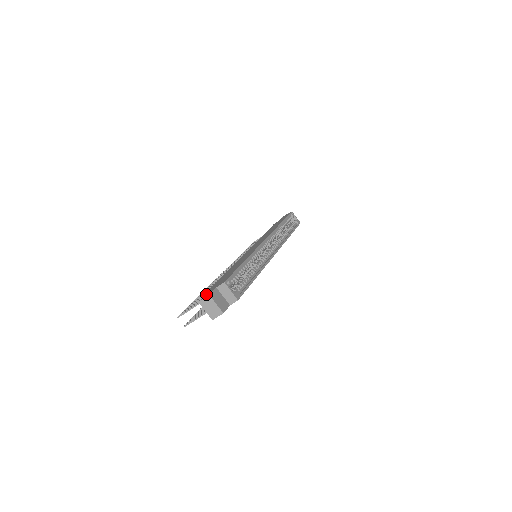
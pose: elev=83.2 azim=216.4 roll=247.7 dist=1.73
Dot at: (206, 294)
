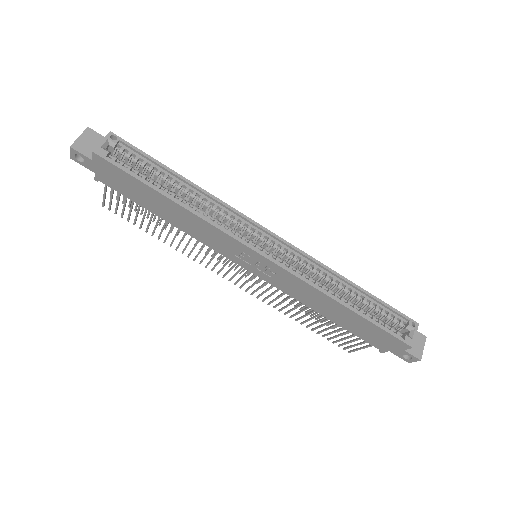
Dot at: occluded
